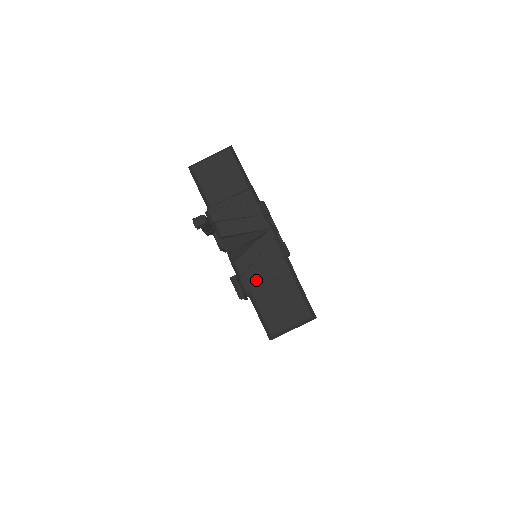
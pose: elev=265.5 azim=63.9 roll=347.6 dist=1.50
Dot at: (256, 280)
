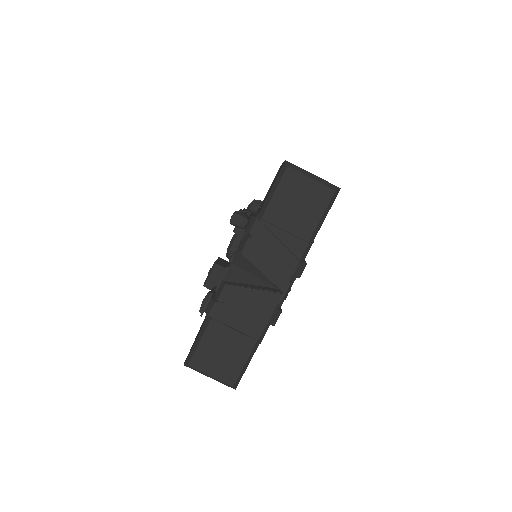
Dot at: (226, 316)
